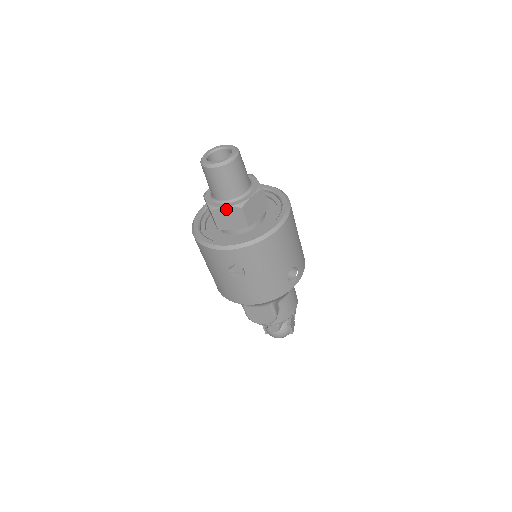
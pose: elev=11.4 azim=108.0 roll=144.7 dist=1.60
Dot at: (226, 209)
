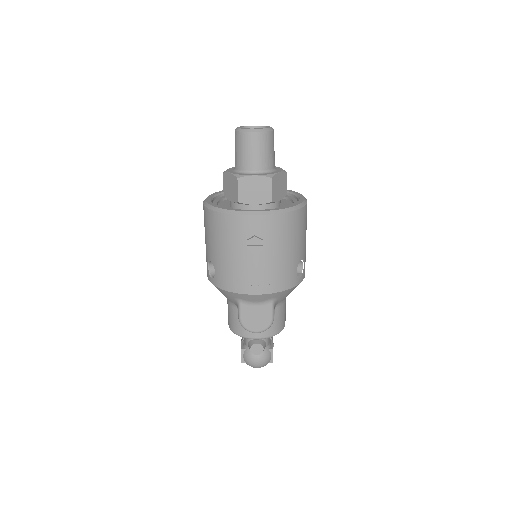
Dot at: (254, 178)
